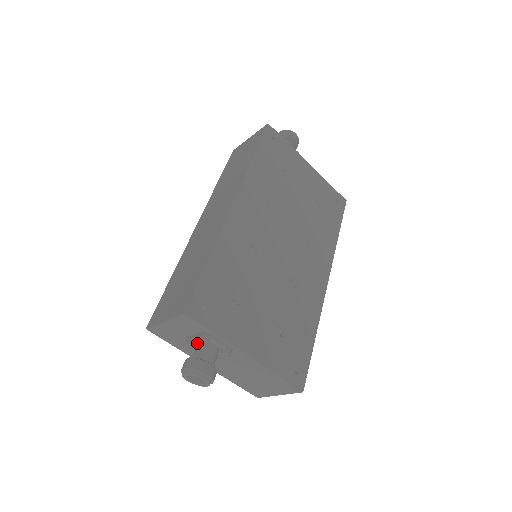
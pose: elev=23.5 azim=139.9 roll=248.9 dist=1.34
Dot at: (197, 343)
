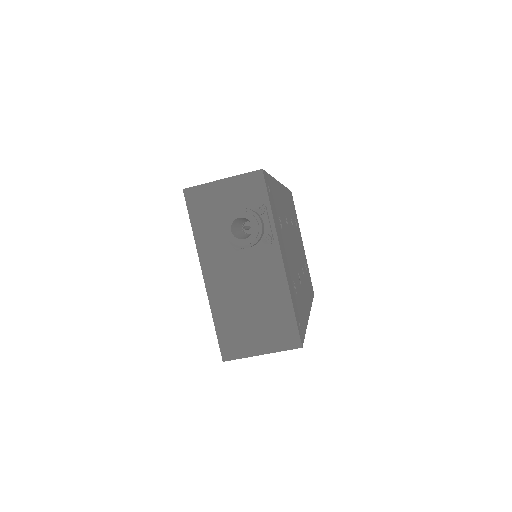
Dot at: occluded
